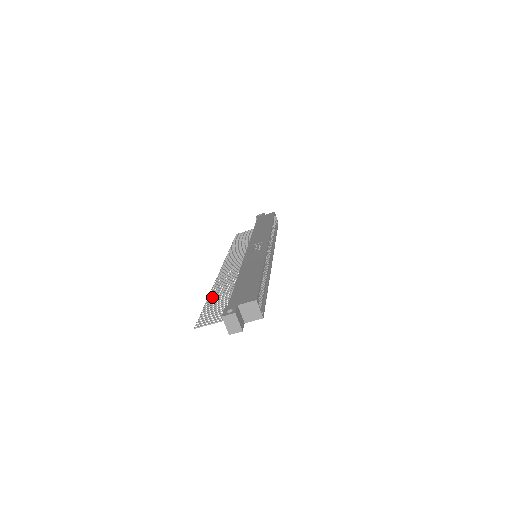
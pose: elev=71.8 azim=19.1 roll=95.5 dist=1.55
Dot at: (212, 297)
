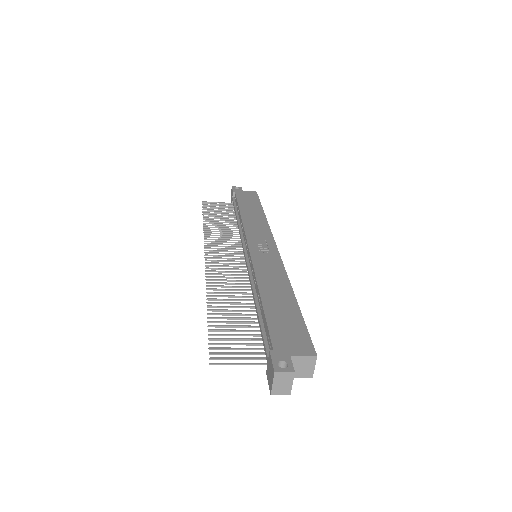
Dot at: (215, 309)
